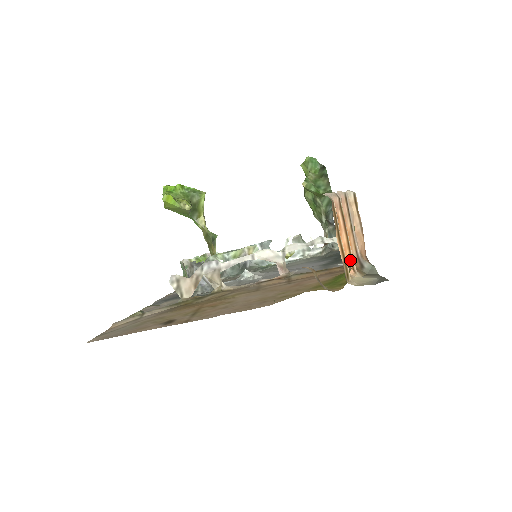
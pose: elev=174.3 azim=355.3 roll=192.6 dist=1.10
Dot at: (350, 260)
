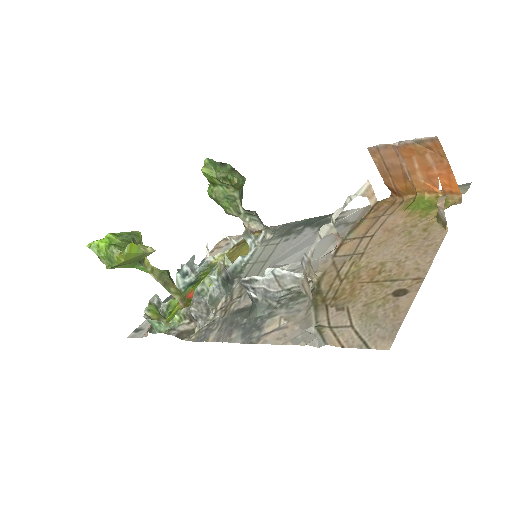
Dot at: (437, 184)
